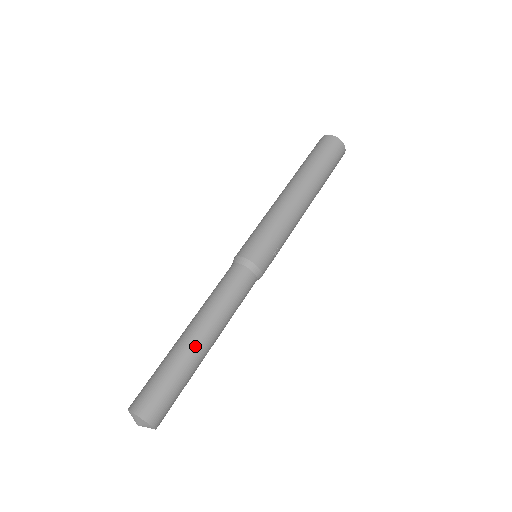
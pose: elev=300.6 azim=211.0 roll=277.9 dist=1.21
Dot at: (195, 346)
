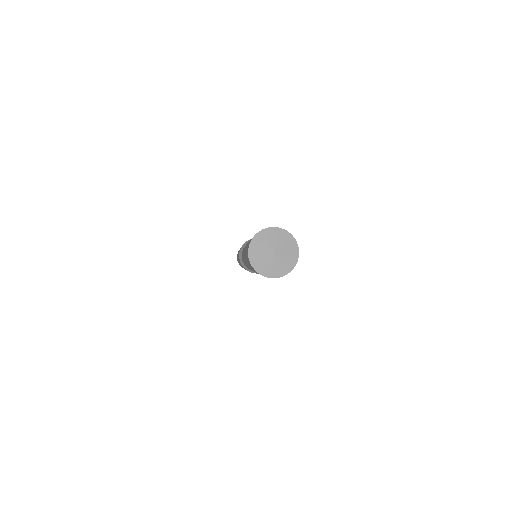
Dot at: occluded
